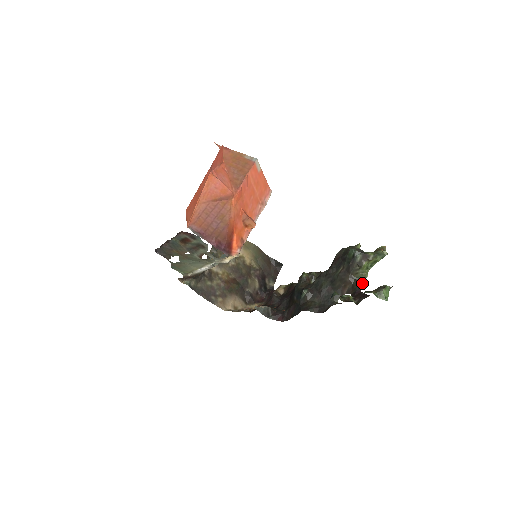
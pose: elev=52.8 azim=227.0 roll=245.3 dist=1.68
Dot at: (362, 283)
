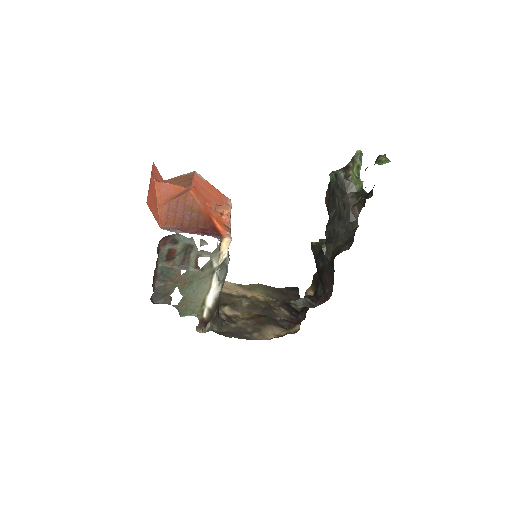
Dot at: (363, 190)
